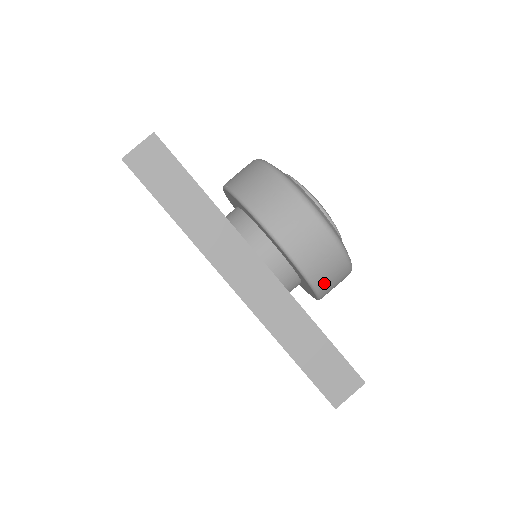
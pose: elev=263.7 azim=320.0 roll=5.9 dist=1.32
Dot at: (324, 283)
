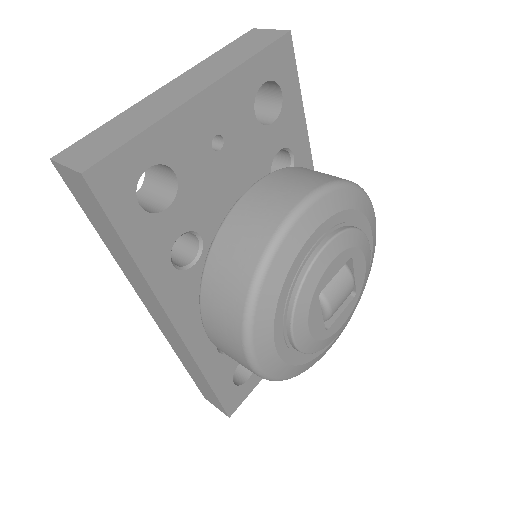
Dot at: occluded
